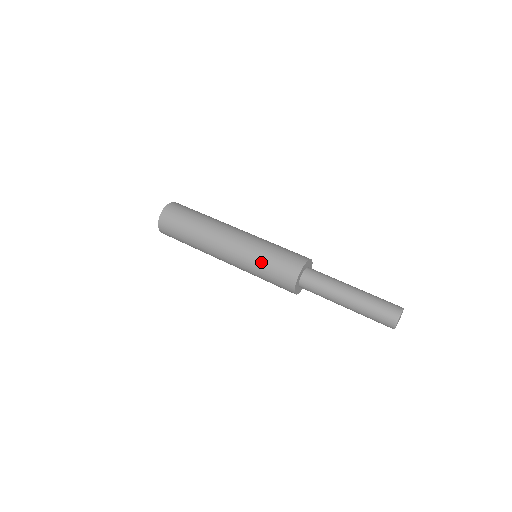
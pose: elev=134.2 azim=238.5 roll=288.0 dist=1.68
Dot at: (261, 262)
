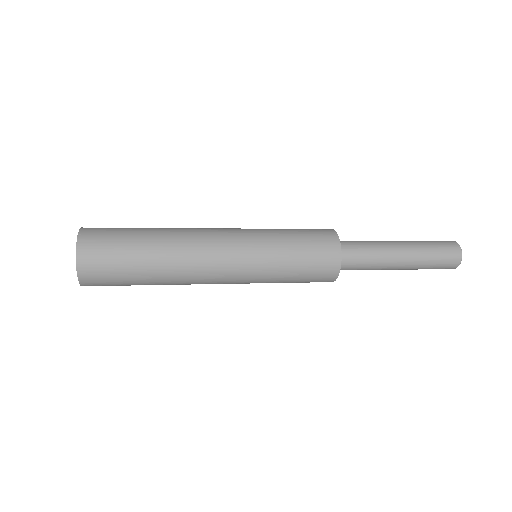
Dot at: (283, 265)
